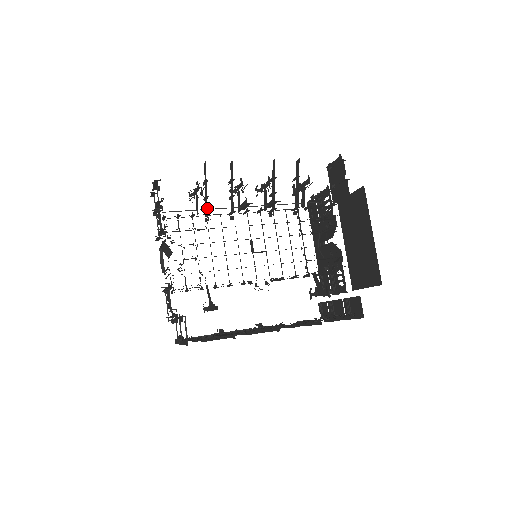
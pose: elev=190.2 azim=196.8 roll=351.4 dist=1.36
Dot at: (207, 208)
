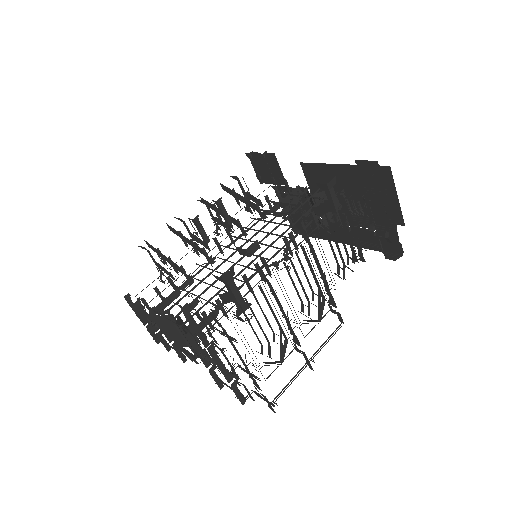
Dot at: (176, 265)
